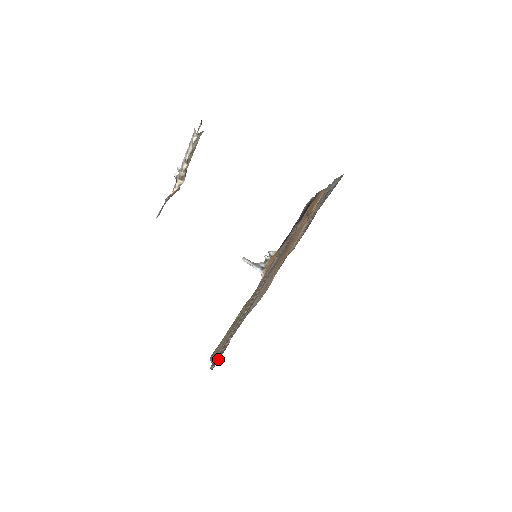
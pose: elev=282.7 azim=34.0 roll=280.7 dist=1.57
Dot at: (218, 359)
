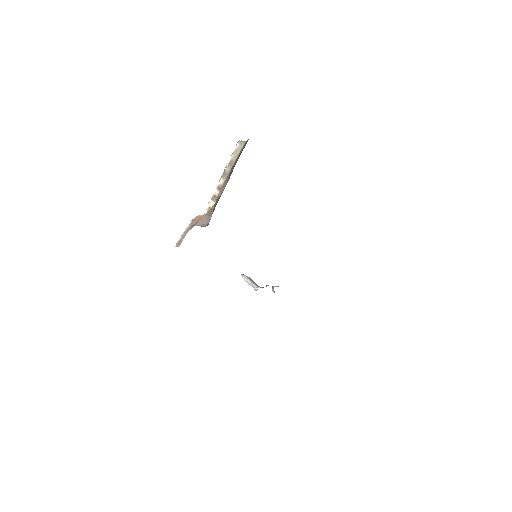
Dot at: occluded
